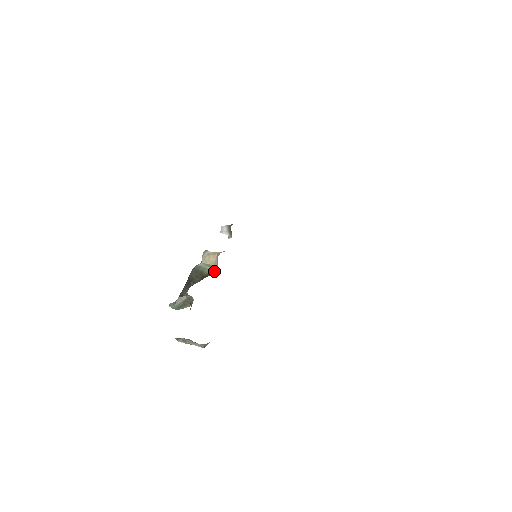
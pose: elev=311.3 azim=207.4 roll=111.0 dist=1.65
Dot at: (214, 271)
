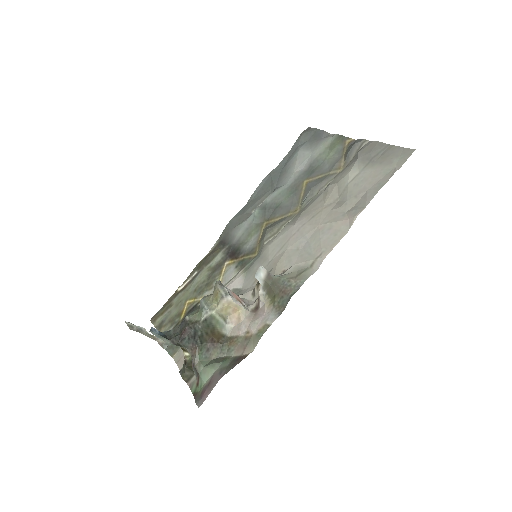
Dot at: (227, 330)
